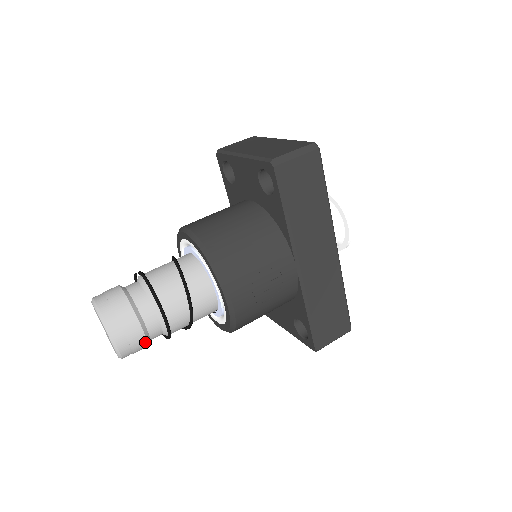
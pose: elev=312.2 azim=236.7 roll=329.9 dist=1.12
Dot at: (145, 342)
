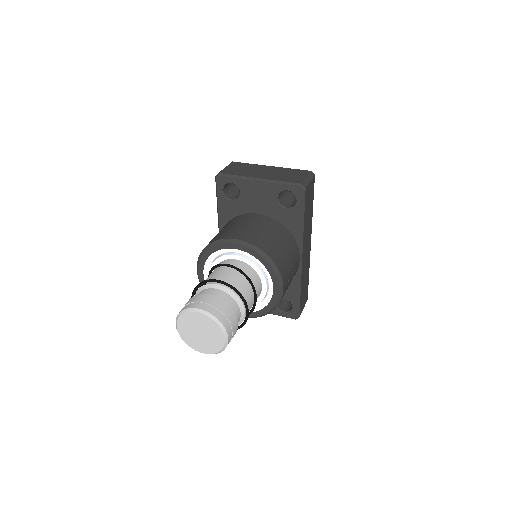
Dot at: occluded
